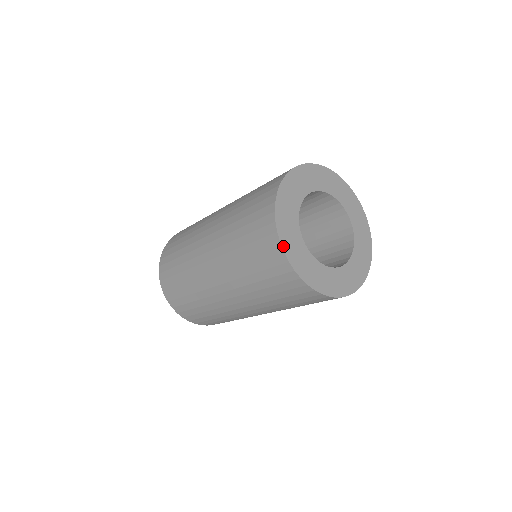
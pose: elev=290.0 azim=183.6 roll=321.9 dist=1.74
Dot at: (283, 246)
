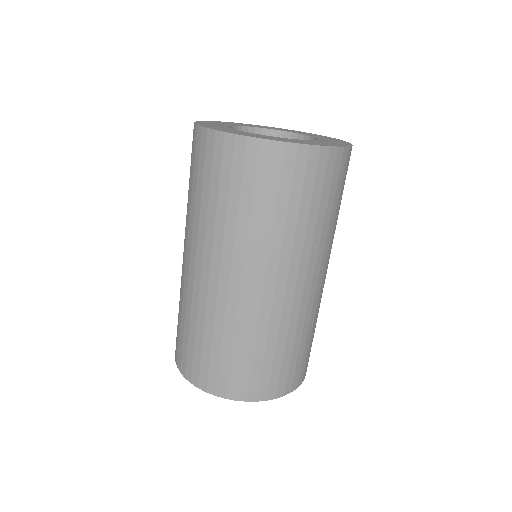
Dot at: (201, 121)
